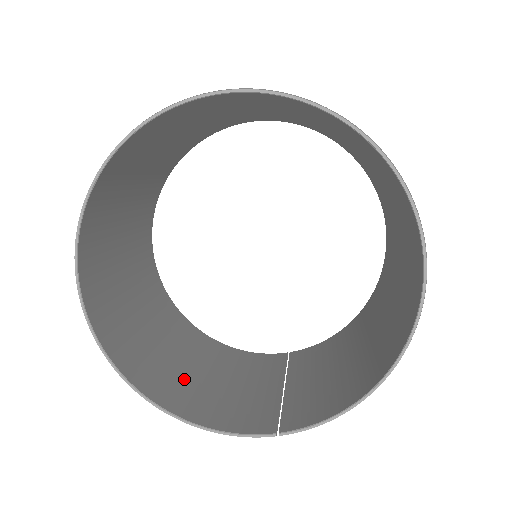
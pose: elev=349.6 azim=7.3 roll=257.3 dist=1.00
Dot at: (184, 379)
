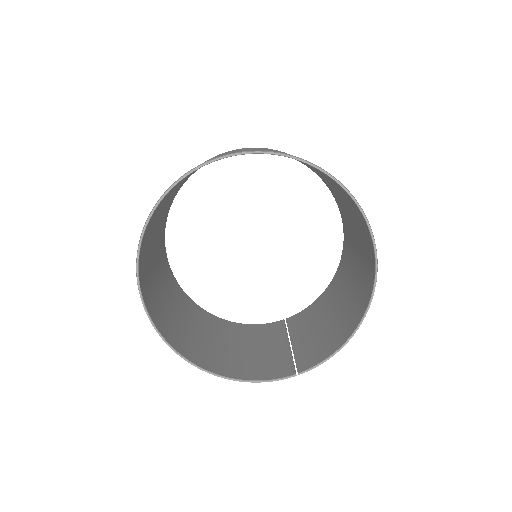
Dot at: (220, 353)
